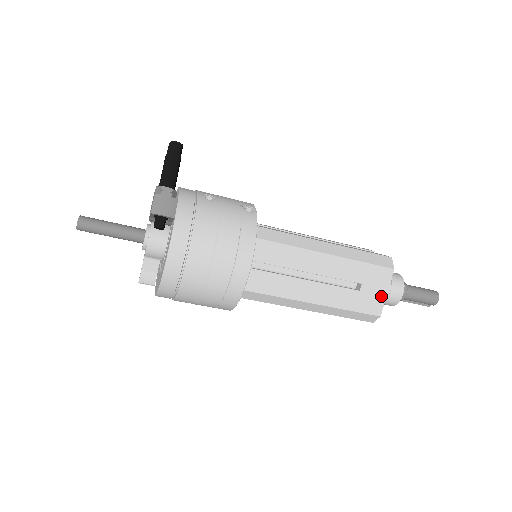
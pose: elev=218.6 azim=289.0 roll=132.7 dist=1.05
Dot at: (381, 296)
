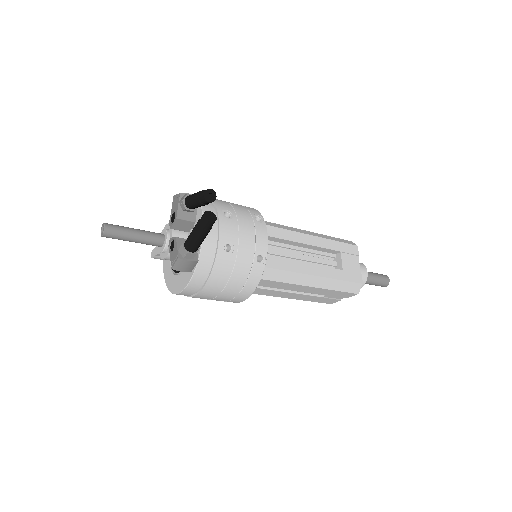
Dot at: (338, 300)
